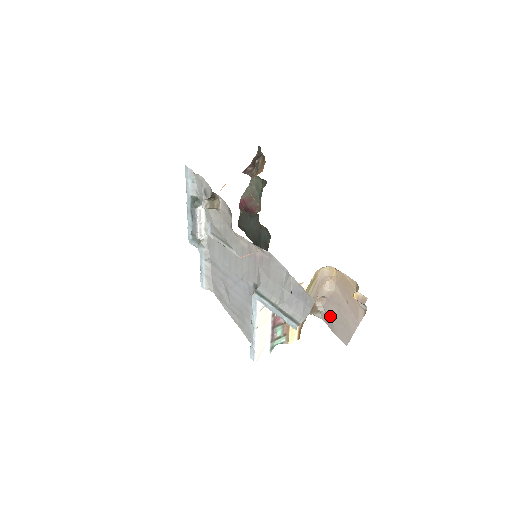
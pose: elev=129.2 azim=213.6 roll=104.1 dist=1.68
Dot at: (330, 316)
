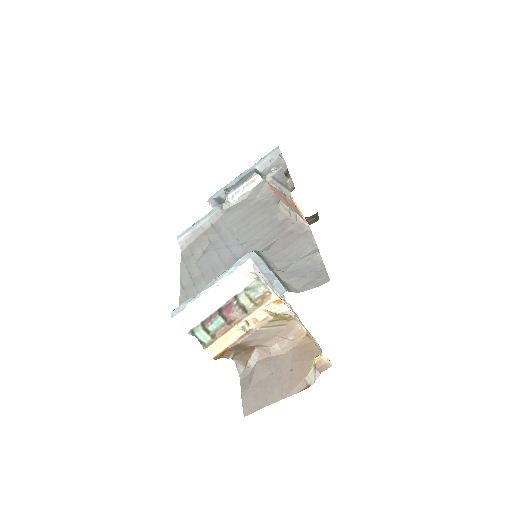
Dot at: (256, 375)
